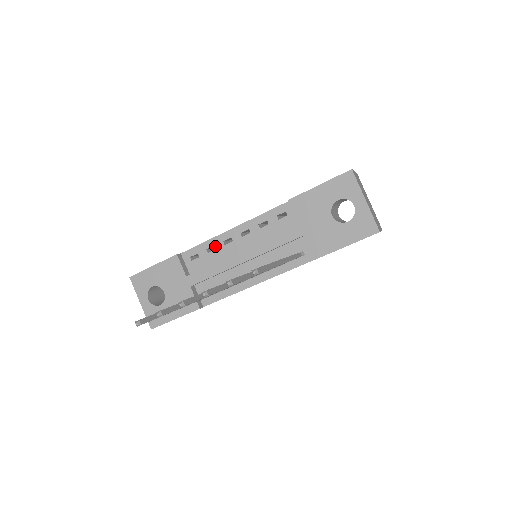
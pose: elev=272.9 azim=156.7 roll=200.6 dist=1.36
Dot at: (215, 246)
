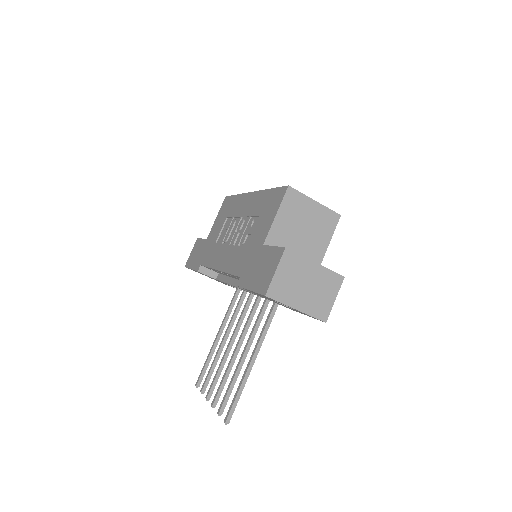
Dot at: occluded
